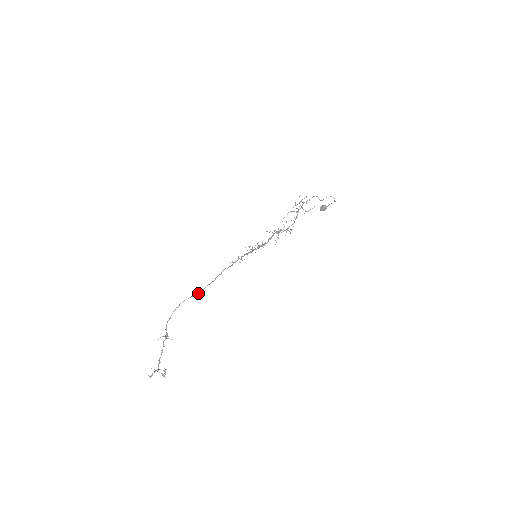
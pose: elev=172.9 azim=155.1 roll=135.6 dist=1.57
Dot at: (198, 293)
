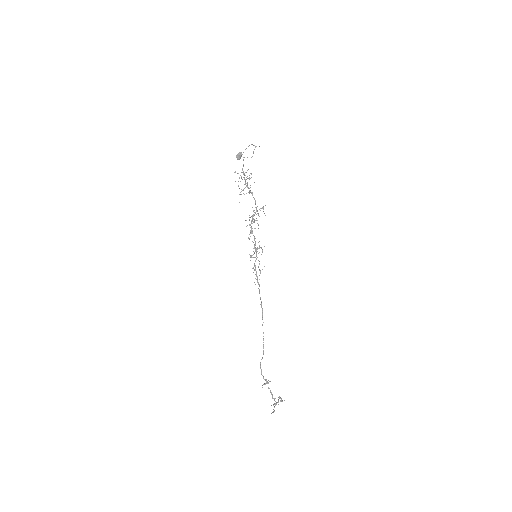
Dot at: (263, 333)
